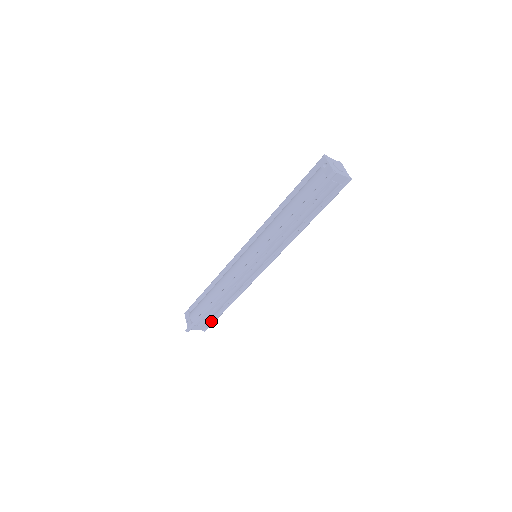
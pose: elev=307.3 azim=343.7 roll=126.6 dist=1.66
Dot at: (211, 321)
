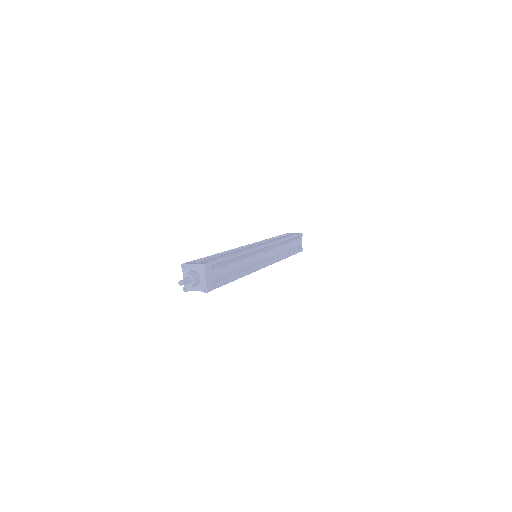
Dot at: (217, 283)
